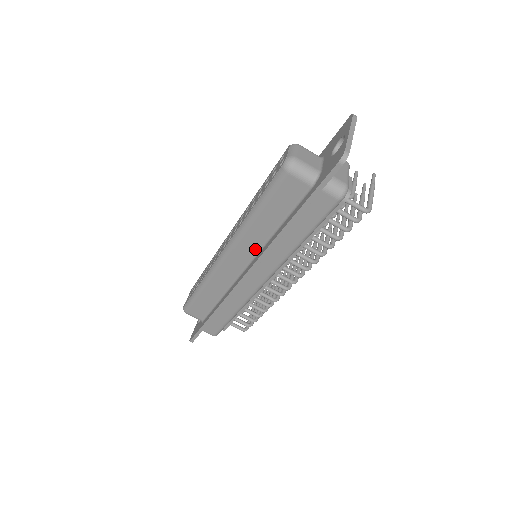
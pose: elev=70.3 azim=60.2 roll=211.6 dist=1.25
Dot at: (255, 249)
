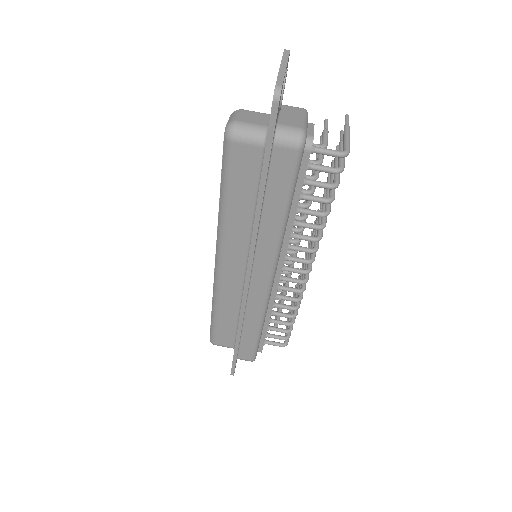
Dot at: (244, 246)
